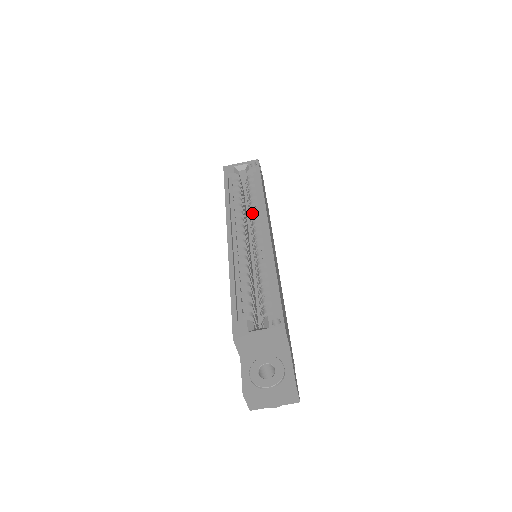
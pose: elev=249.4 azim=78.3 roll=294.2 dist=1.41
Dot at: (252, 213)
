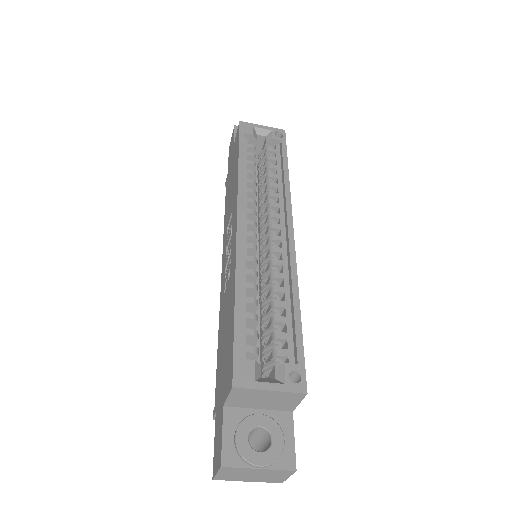
Dot at: (269, 199)
